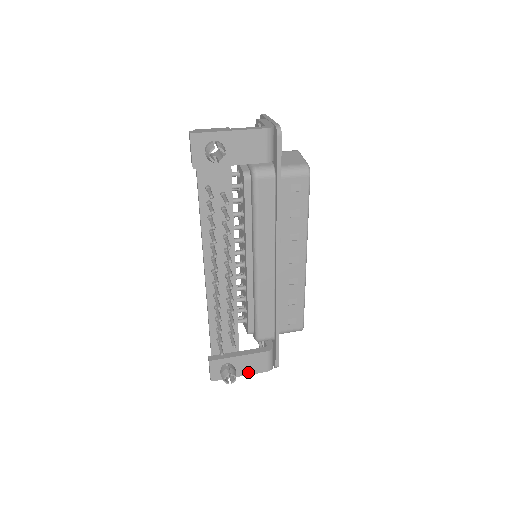
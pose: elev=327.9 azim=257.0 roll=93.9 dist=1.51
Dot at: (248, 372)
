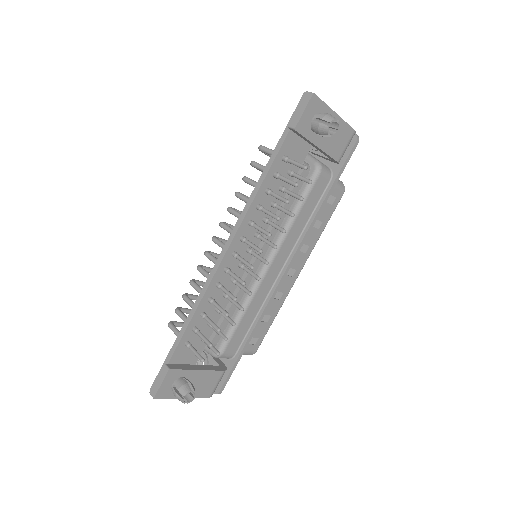
Dot at: (193, 394)
